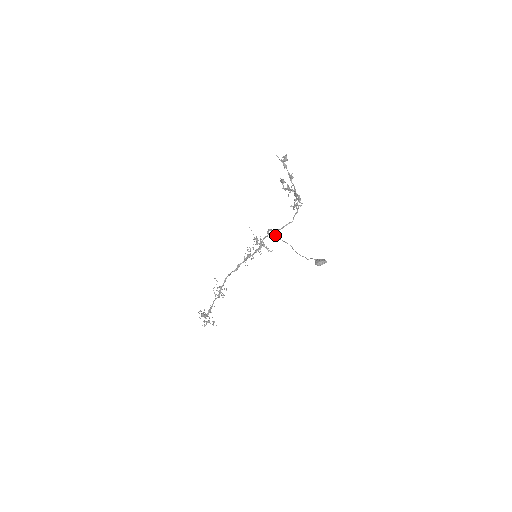
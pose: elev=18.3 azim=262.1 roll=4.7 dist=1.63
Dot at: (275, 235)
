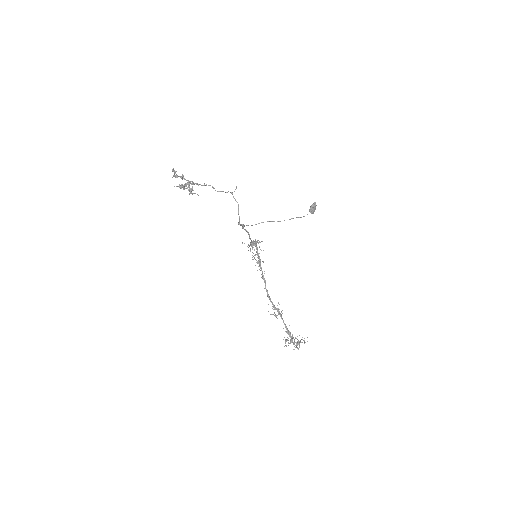
Dot at: occluded
